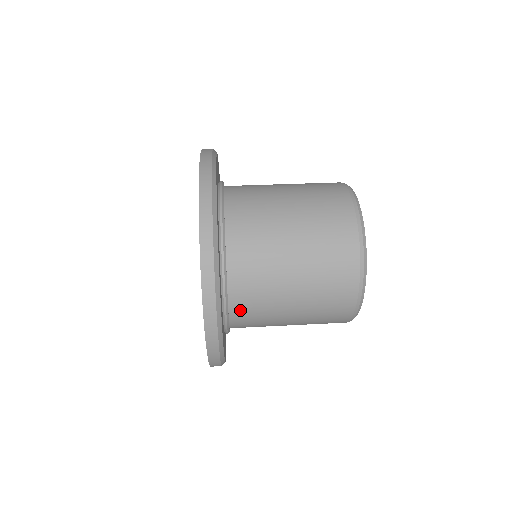
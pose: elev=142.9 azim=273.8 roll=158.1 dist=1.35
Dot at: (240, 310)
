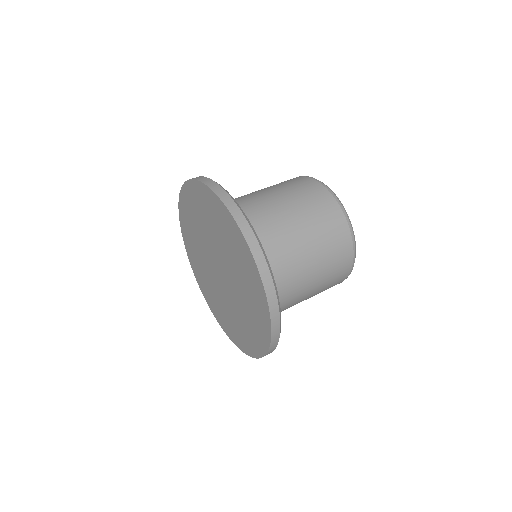
Dot at: occluded
